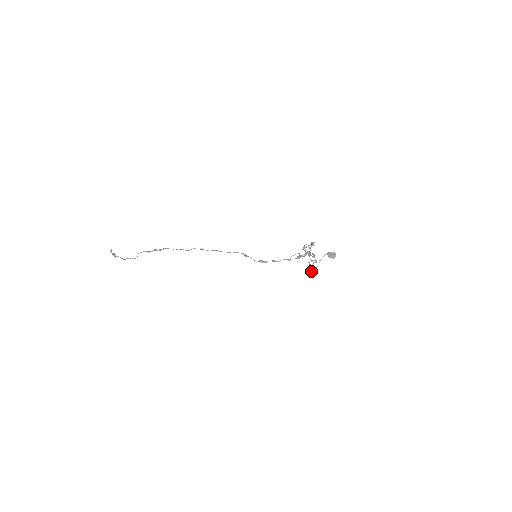
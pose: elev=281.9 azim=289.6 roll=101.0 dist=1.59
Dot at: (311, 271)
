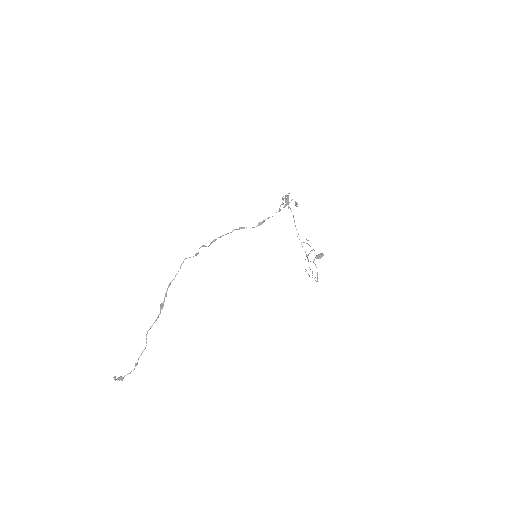
Dot at: occluded
